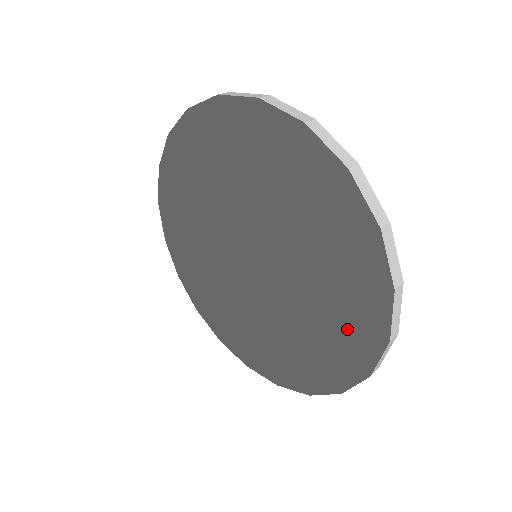
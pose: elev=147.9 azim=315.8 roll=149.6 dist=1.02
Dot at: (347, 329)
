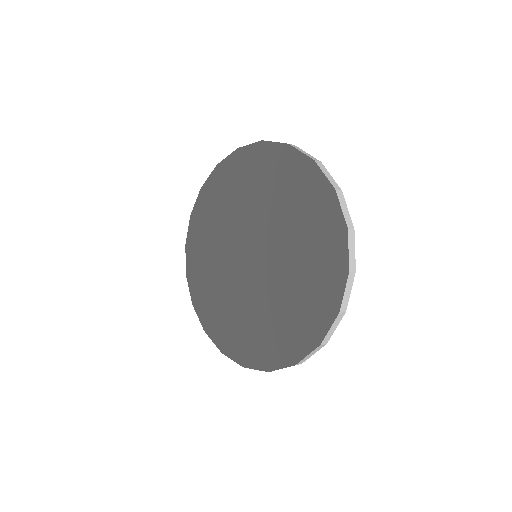
Dot at: (311, 307)
